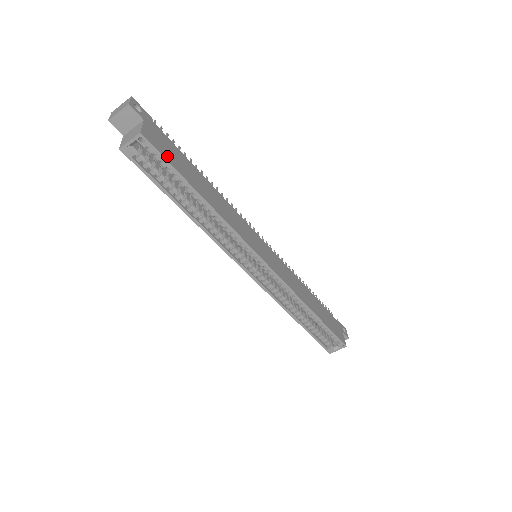
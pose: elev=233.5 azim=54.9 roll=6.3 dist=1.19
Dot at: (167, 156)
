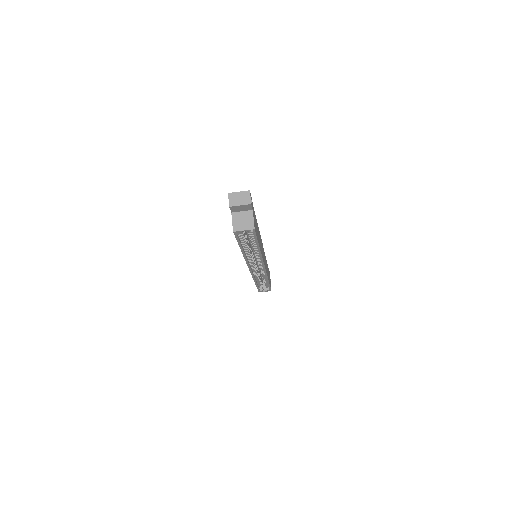
Dot at: (256, 232)
